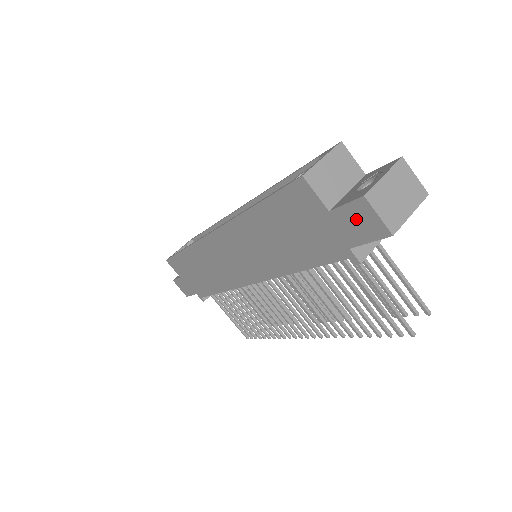
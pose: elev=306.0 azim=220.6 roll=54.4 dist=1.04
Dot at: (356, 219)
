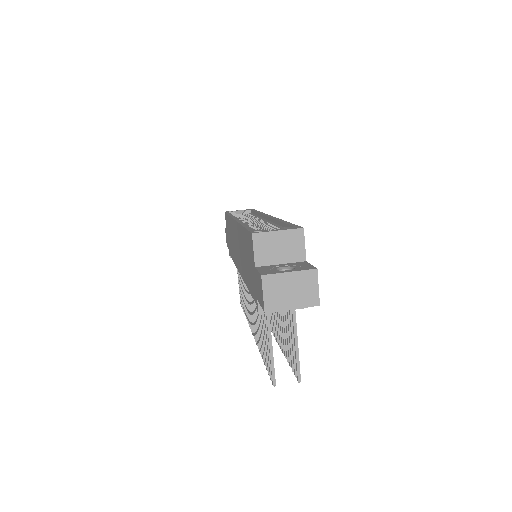
Dot at: (259, 285)
